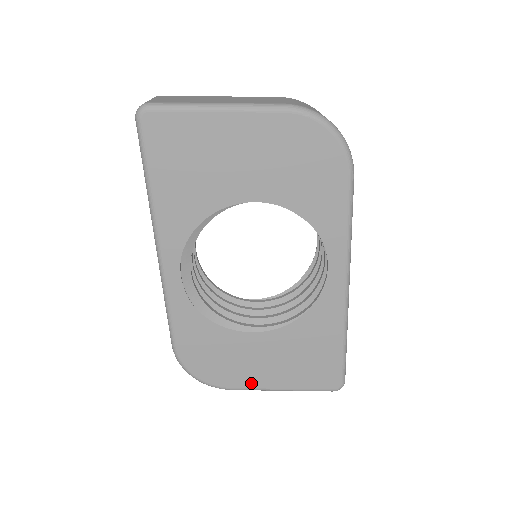
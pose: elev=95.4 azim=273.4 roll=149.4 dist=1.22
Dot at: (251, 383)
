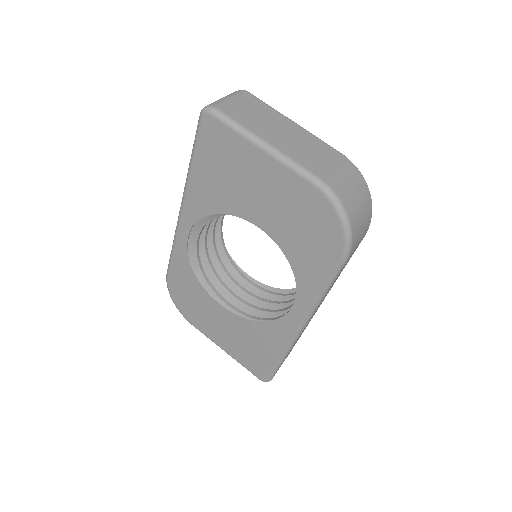
Dot at: (207, 332)
